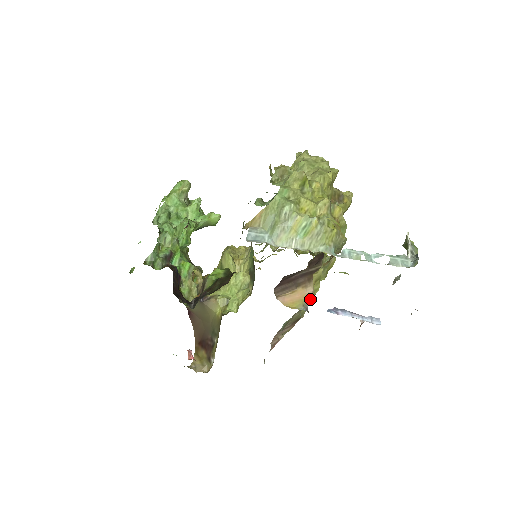
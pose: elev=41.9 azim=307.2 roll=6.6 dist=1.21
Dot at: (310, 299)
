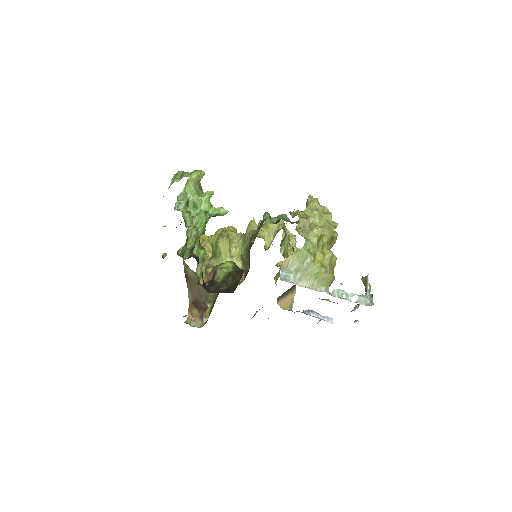
Dot at: occluded
